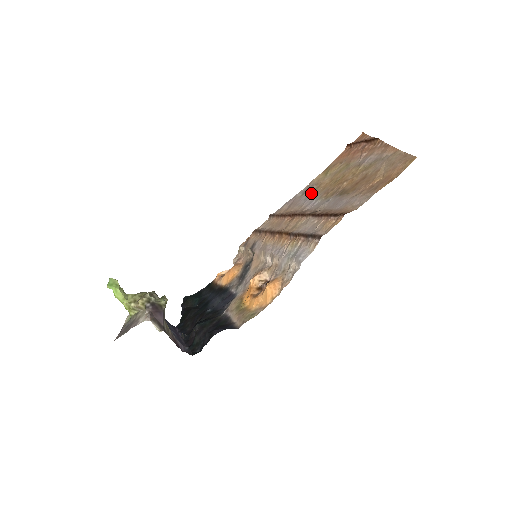
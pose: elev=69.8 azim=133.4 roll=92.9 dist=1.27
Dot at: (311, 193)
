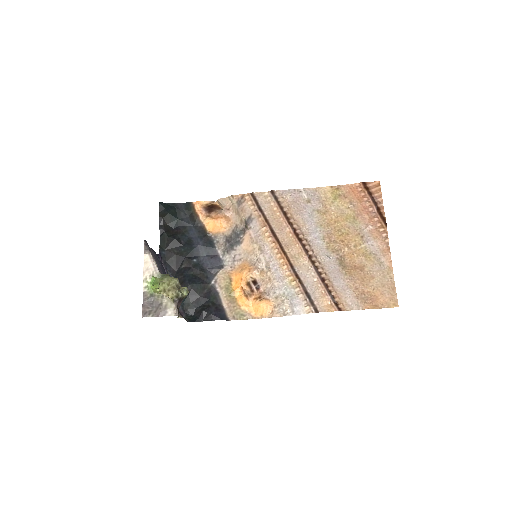
Dot at: (316, 214)
